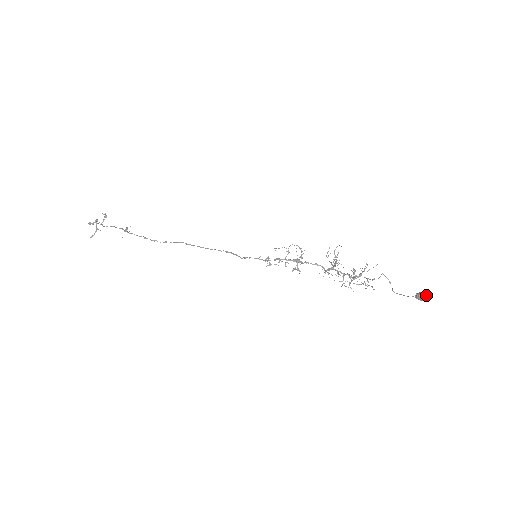
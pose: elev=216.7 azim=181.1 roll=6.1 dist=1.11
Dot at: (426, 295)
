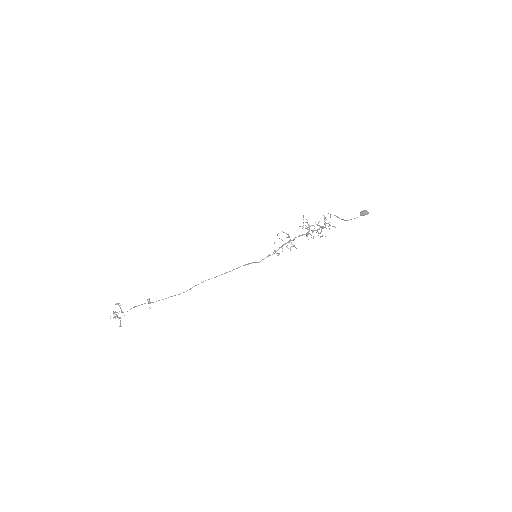
Dot at: (366, 211)
